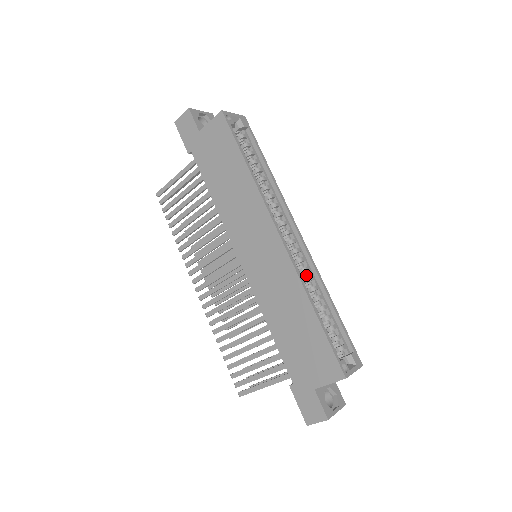
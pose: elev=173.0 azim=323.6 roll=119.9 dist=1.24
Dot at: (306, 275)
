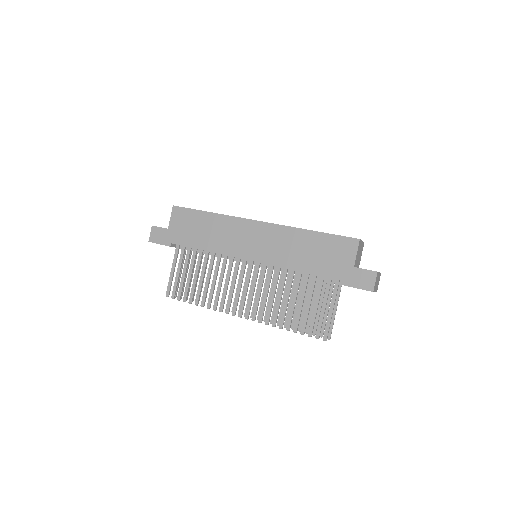
Dot at: occluded
